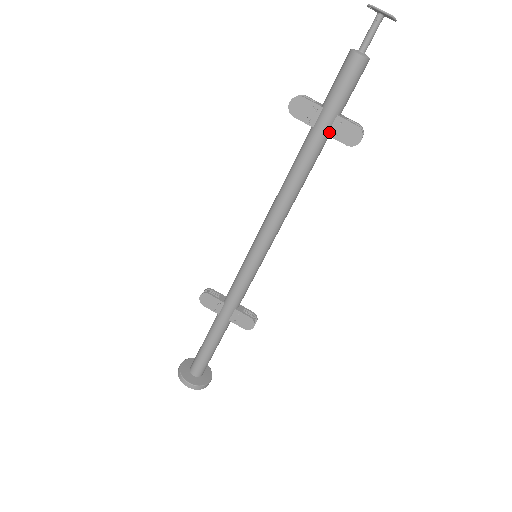
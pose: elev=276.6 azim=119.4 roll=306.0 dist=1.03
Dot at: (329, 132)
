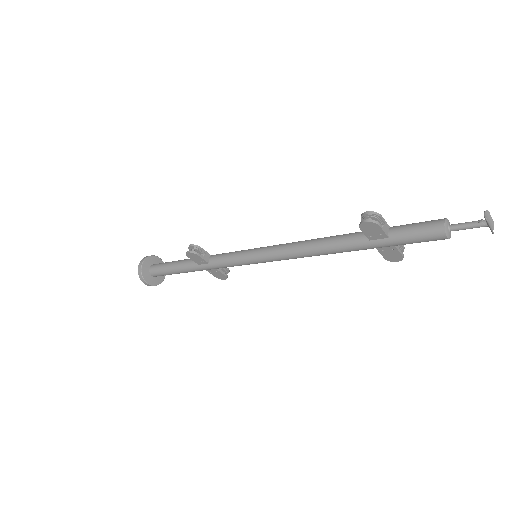
Dot at: (379, 248)
